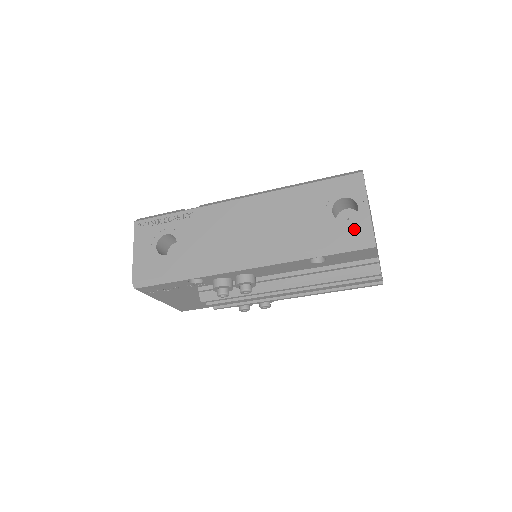
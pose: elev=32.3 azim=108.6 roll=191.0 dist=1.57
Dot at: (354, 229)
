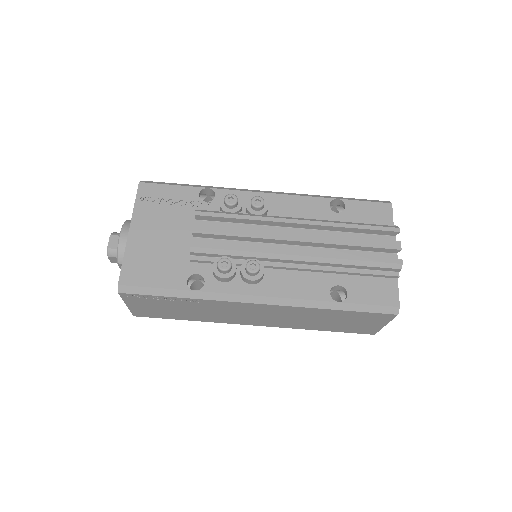
Dot at: occluded
